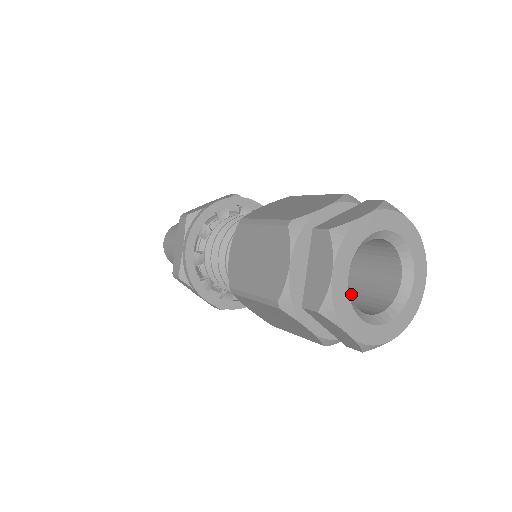
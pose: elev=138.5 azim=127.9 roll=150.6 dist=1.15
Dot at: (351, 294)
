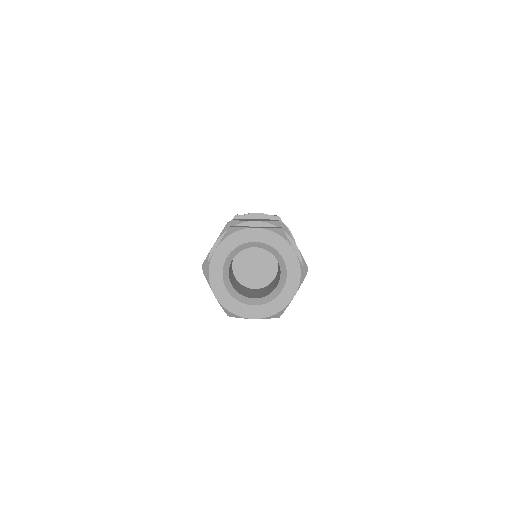
Dot at: (262, 290)
